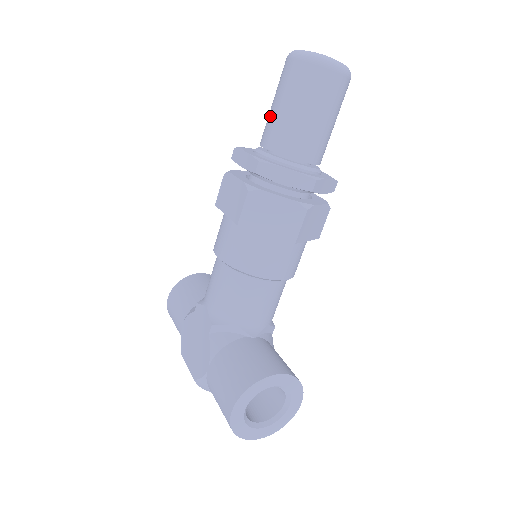
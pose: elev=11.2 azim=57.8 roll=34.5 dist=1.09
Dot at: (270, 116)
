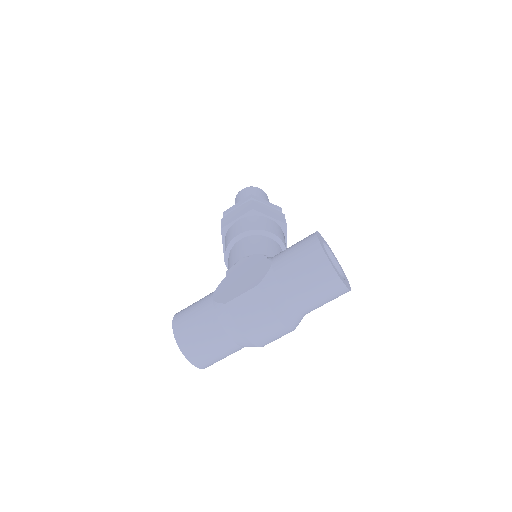
Dot at: occluded
